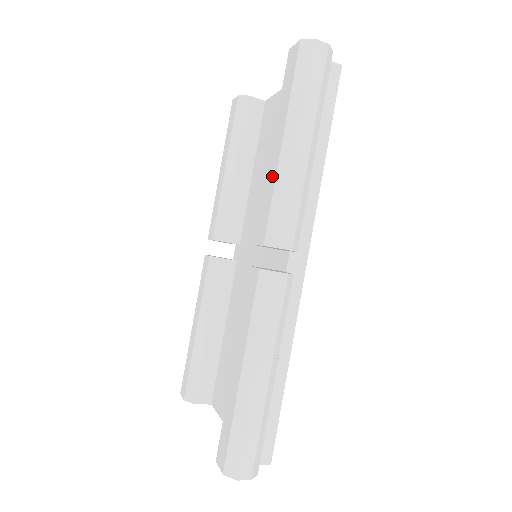
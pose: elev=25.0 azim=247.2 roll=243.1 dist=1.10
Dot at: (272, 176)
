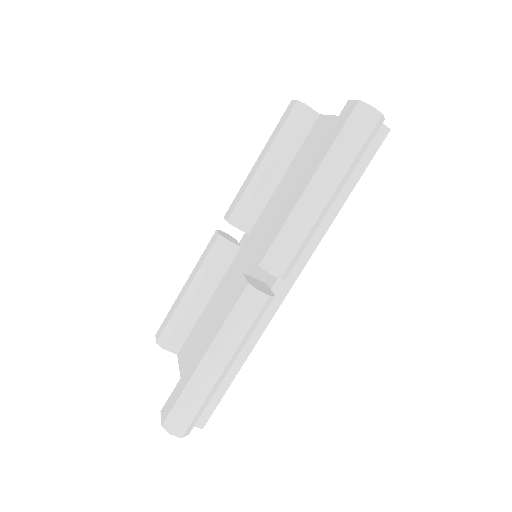
Dot at: (288, 210)
